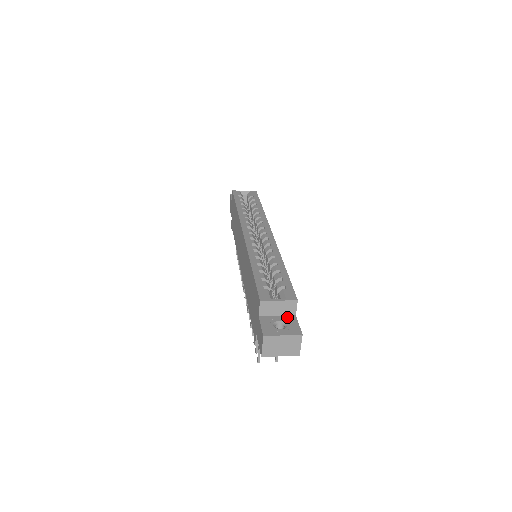
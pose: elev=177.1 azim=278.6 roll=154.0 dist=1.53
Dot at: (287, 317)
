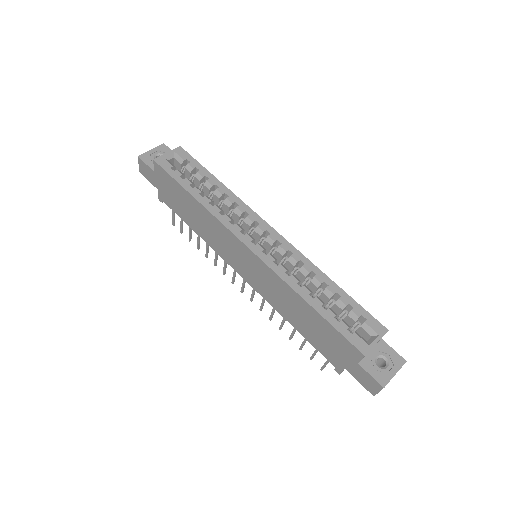
Dot at: (378, 347)
